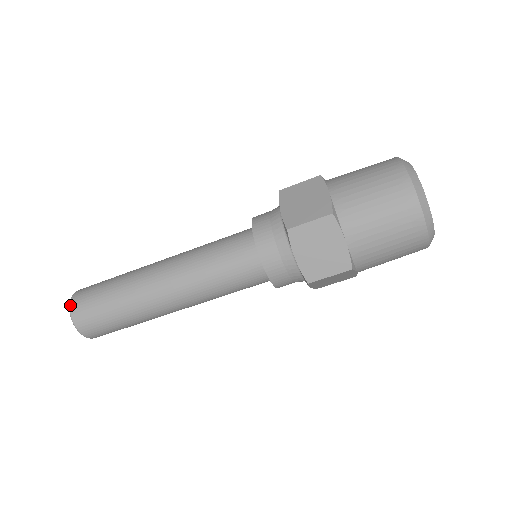
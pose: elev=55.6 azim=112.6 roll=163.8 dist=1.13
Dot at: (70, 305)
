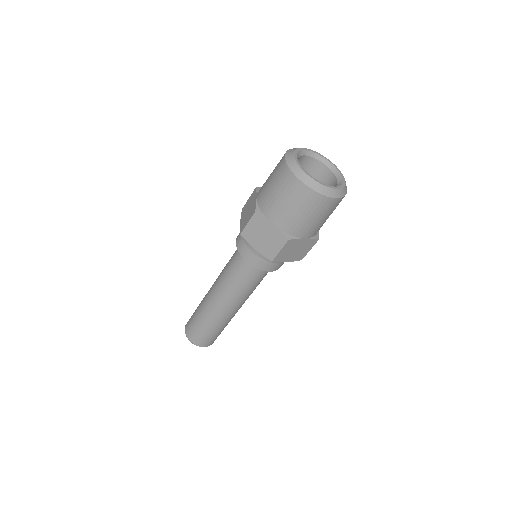
Dot at: (185, 330)
